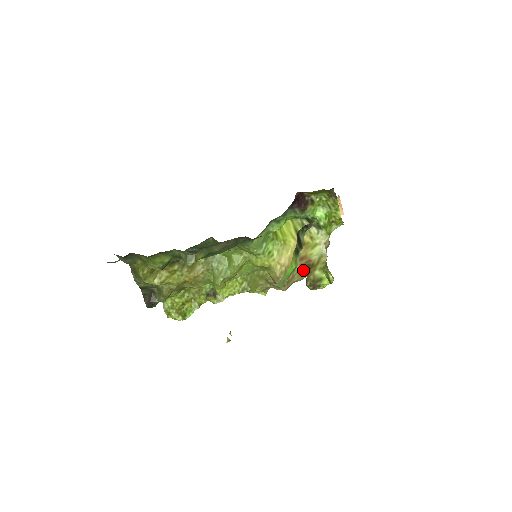
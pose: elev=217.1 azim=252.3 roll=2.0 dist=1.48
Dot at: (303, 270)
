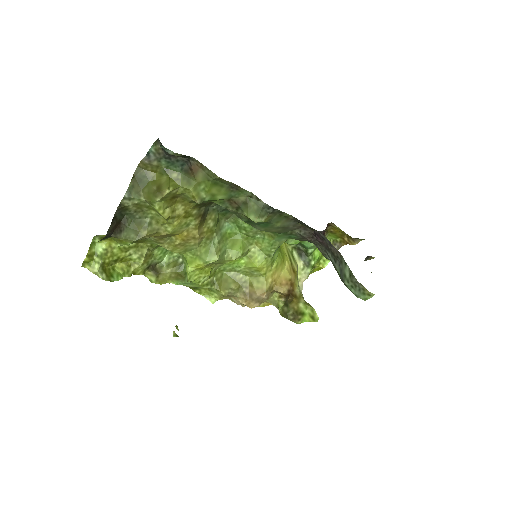
Dot at: (276, 296)
